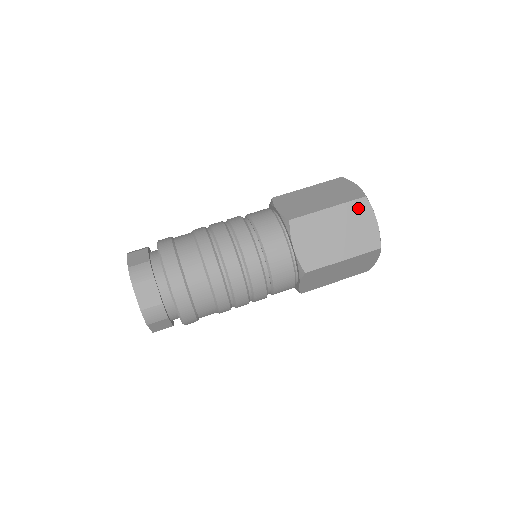
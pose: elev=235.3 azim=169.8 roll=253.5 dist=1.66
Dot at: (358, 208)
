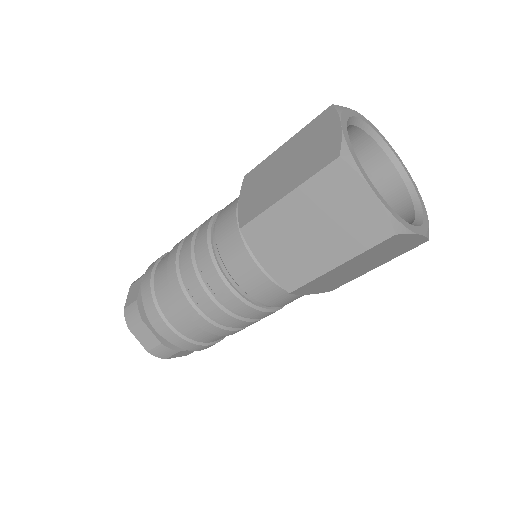
Dot at: (319, 123)
